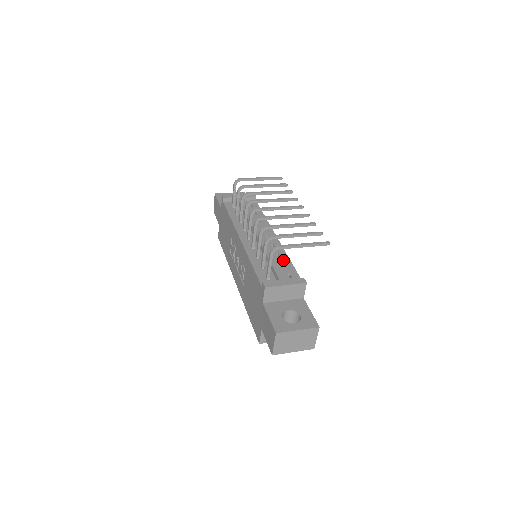
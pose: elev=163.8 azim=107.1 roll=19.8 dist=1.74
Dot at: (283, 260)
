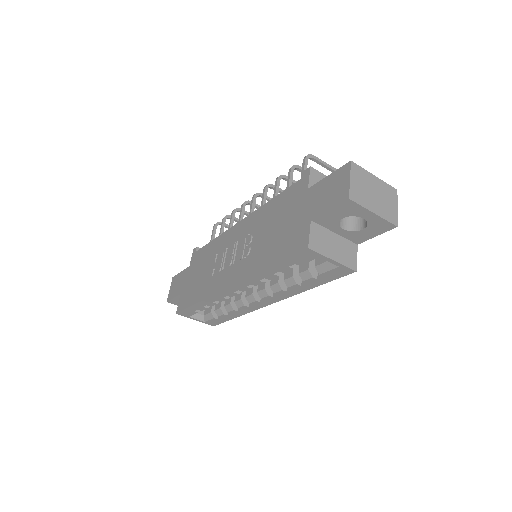
Dot at: occluded
